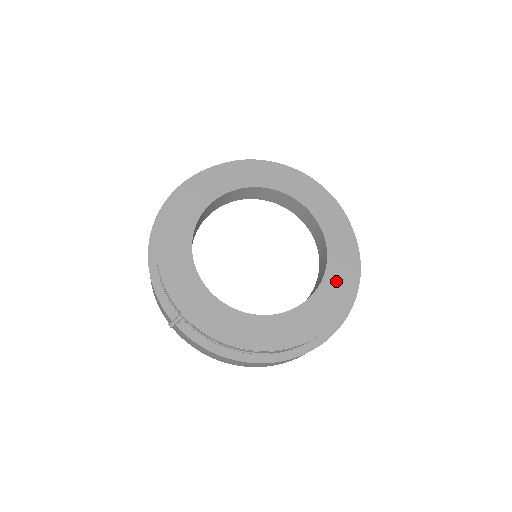
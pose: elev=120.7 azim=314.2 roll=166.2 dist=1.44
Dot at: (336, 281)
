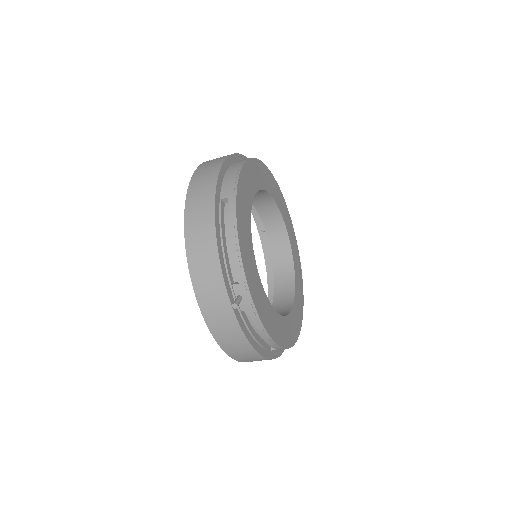
Dot at: (299, 298)
